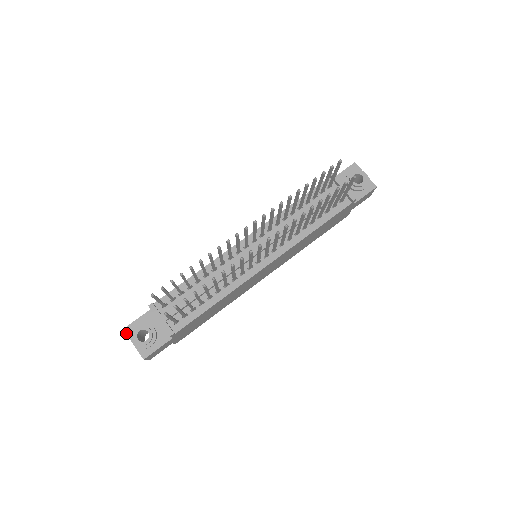
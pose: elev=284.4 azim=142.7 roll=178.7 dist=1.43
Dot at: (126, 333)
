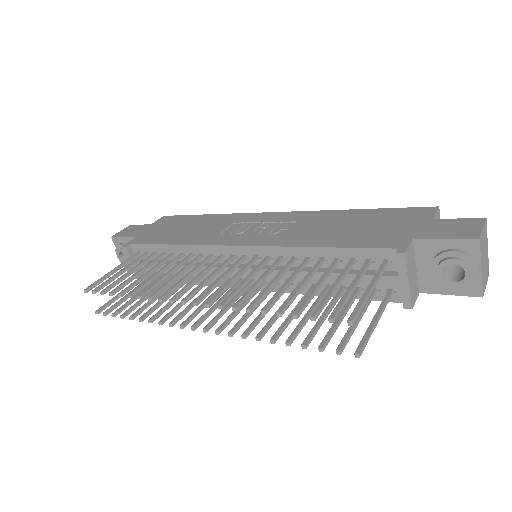
Dot at: (113, 242)
